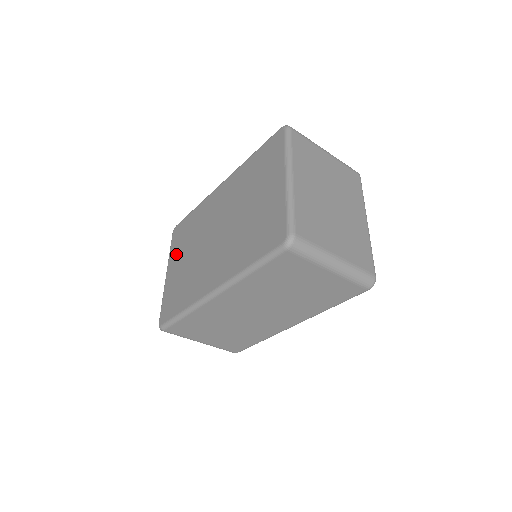
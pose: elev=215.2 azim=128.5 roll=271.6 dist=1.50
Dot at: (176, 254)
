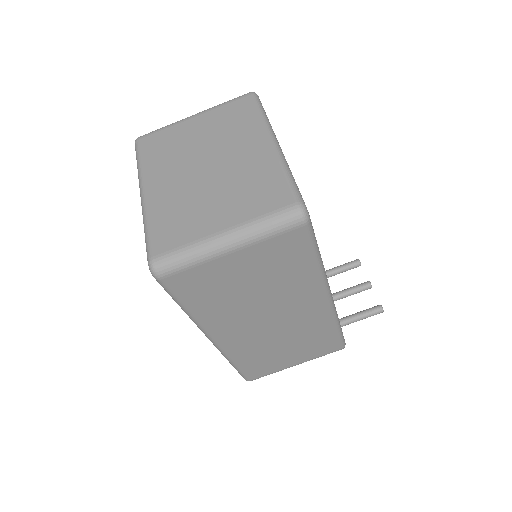
Dot at: occluded
